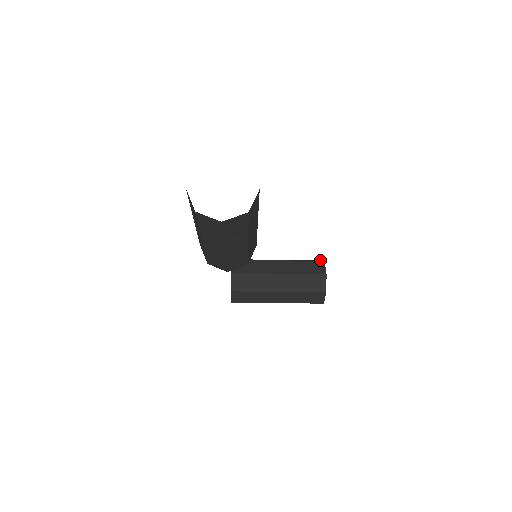
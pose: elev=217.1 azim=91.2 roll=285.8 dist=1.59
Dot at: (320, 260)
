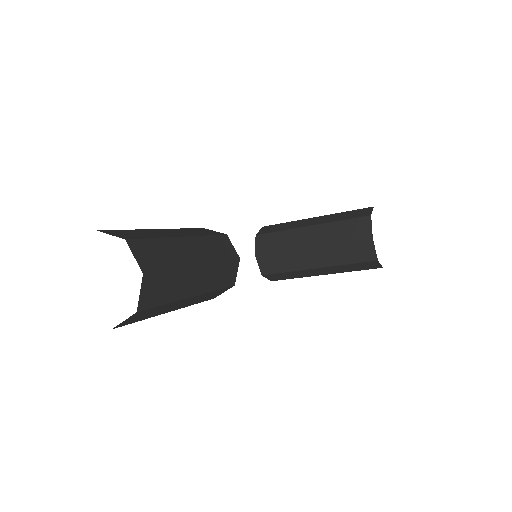
Dot at: (369, 209)
